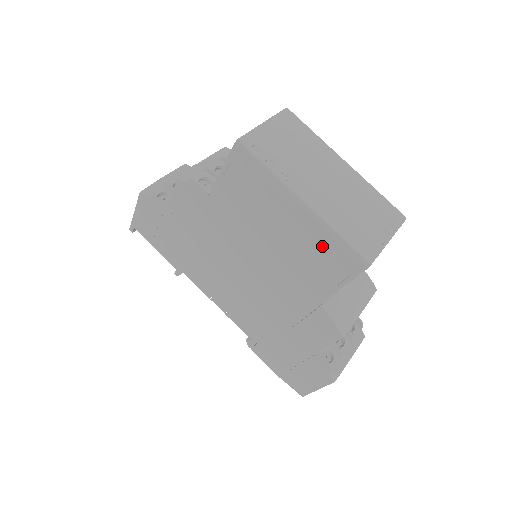
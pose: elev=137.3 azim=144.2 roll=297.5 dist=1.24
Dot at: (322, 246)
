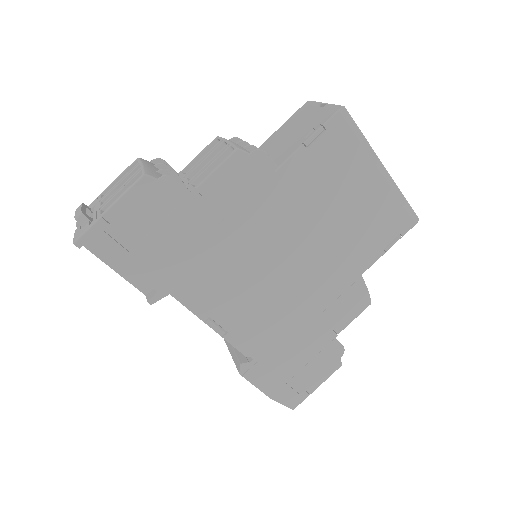
Dot at: (387, 210)
